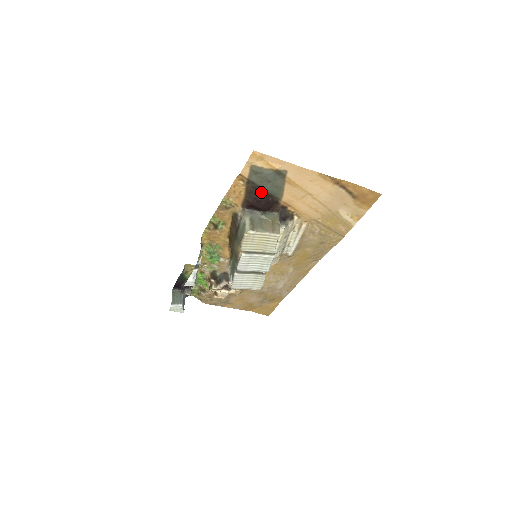
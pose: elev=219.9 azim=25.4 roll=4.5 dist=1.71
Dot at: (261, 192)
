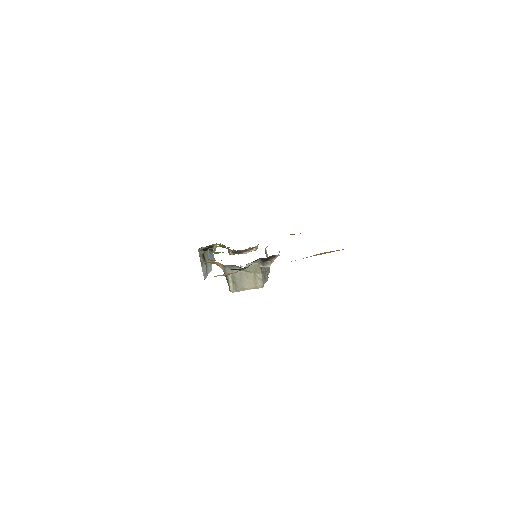
Dot at: occluded
